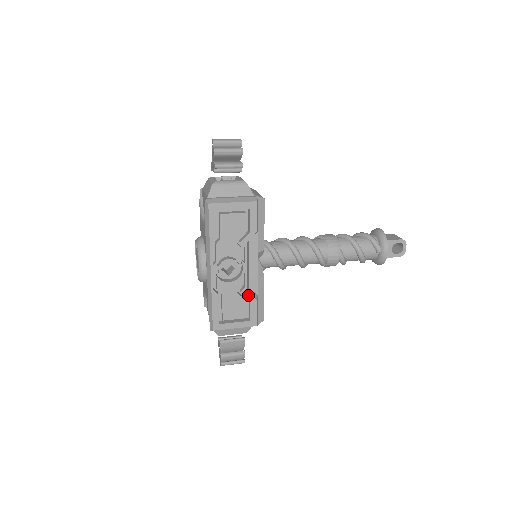
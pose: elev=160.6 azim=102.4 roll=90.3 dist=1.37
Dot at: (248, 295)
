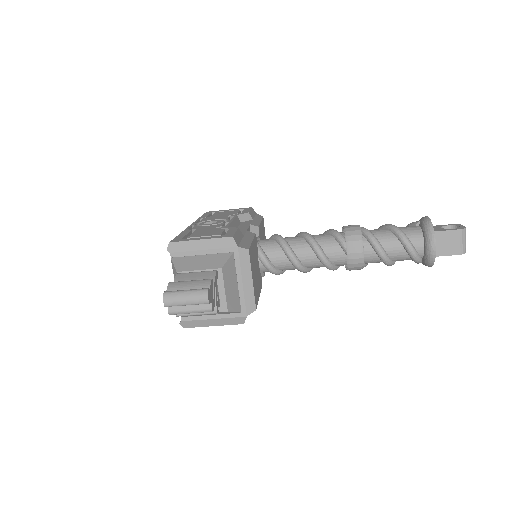
Dot at: (228, 228)
